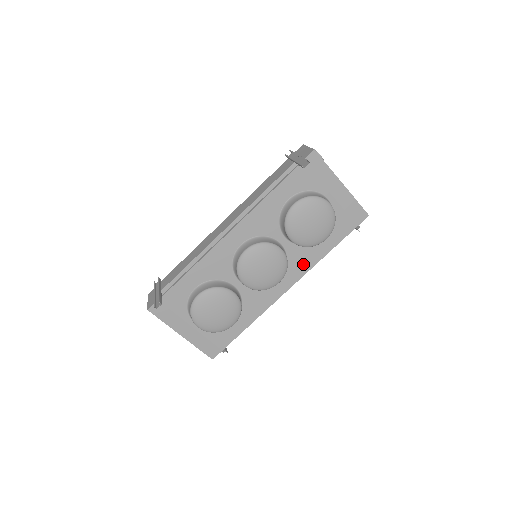
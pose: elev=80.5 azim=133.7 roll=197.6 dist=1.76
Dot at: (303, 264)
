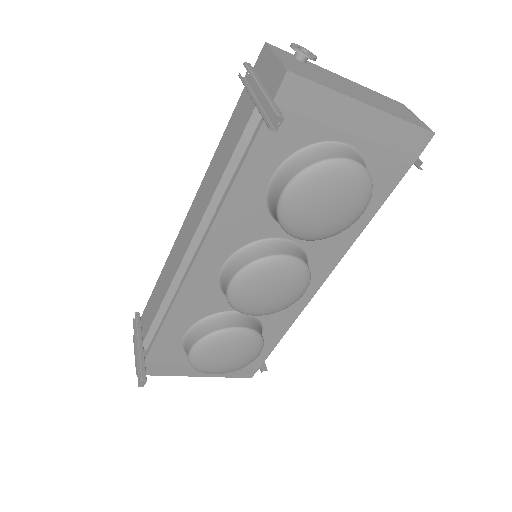
Dot at: (335, 247)
